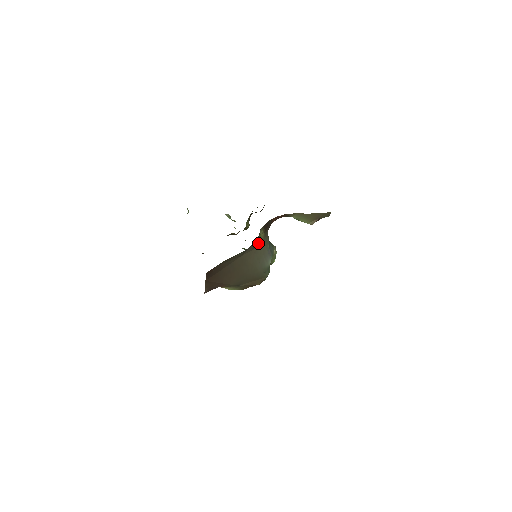
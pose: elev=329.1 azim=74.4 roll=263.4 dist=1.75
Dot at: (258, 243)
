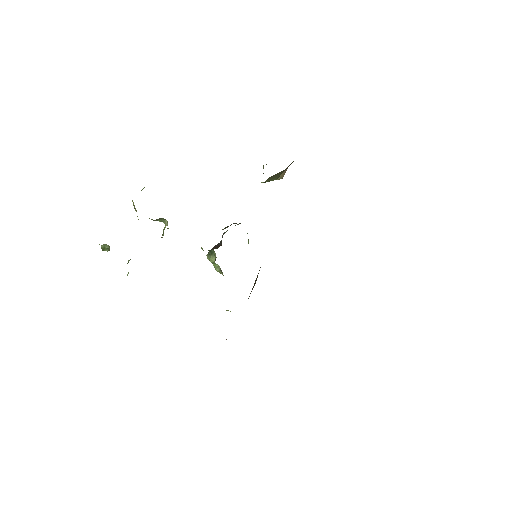
Dot at: occluded
